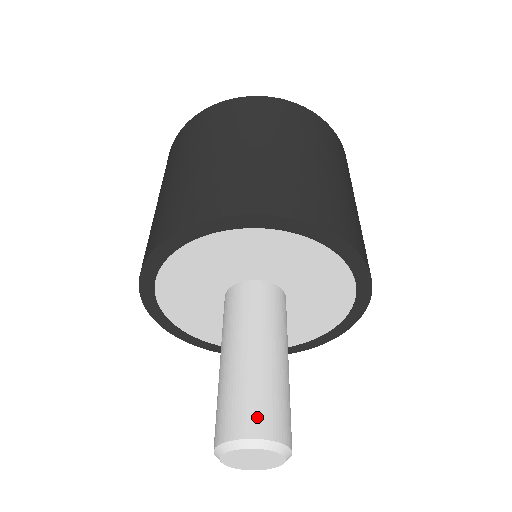
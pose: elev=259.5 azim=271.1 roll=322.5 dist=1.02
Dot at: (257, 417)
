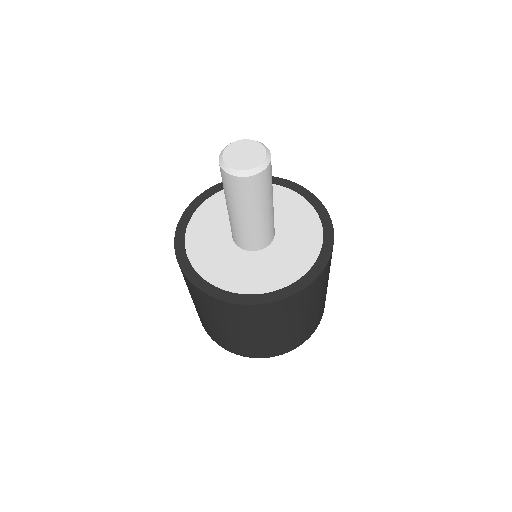
Dot at: occluded
